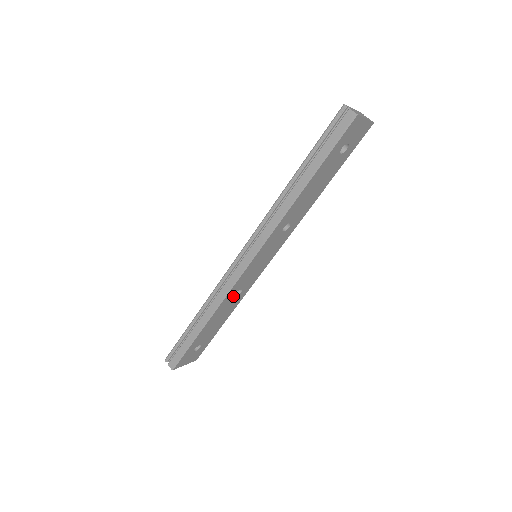
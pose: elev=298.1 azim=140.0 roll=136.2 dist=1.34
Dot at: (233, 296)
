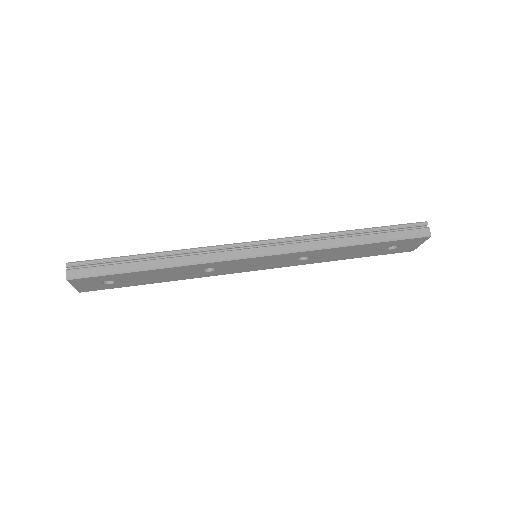
Dot at: (205, 268)
